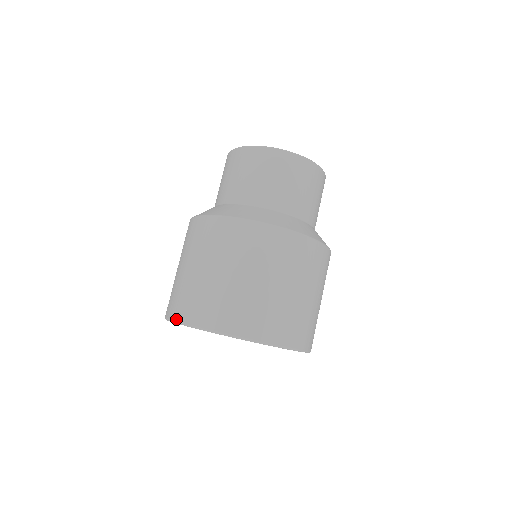
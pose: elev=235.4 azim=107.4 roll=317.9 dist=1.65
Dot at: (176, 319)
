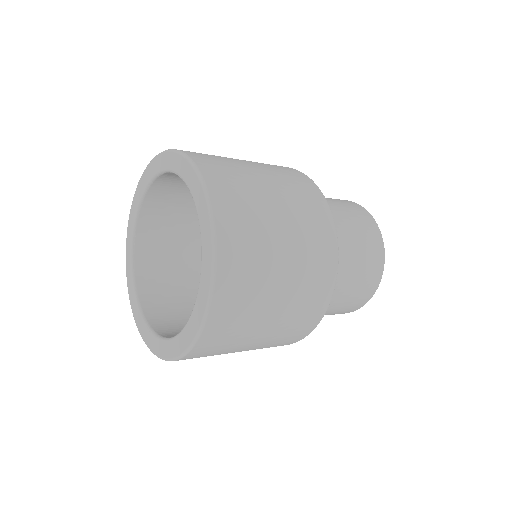
Dot at: occluded
